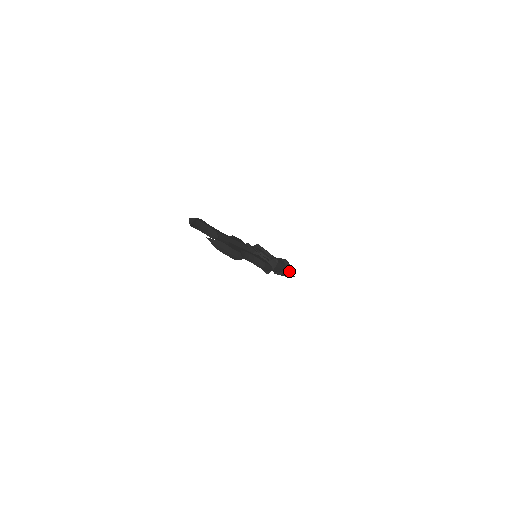
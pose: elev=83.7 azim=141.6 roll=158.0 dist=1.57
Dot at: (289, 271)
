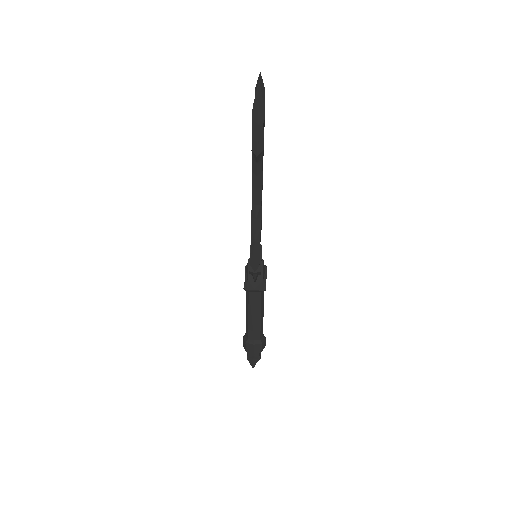
Dot at: (256, 355)
